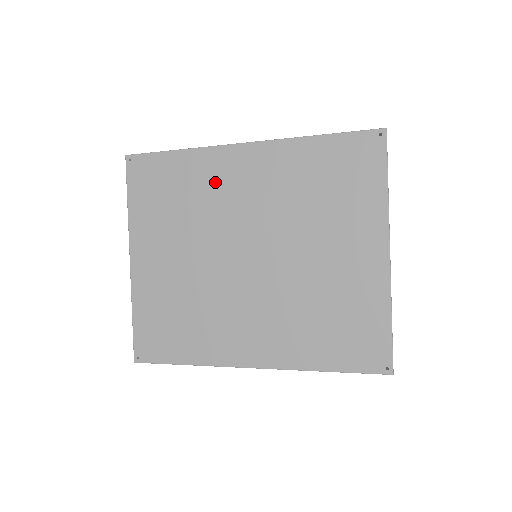
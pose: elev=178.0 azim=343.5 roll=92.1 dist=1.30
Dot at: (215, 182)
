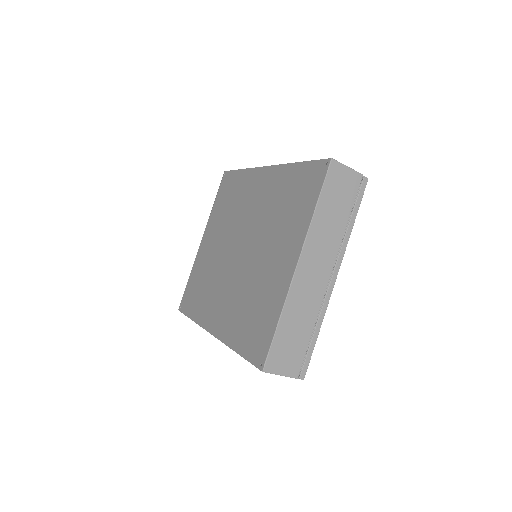
Dot at: (246, 193)
